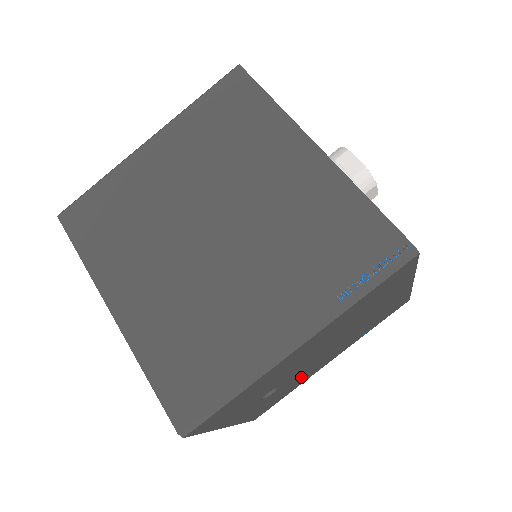
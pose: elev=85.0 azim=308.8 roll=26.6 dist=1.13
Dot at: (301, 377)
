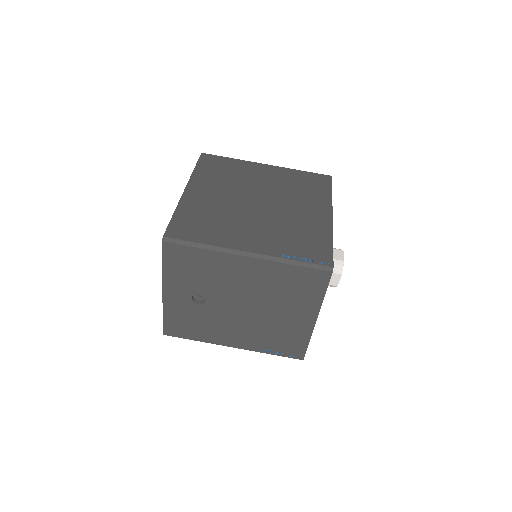
Dot at: (215, 325)
